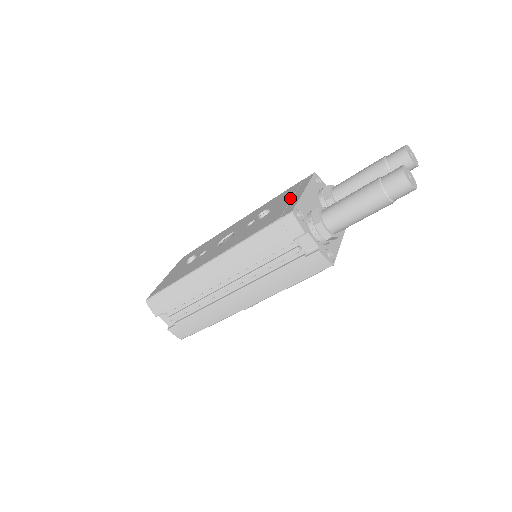
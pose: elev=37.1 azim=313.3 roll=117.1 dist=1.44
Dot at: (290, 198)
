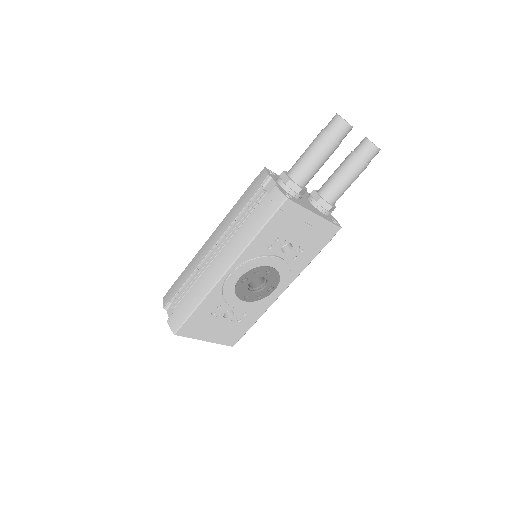
Dot at: occluded
